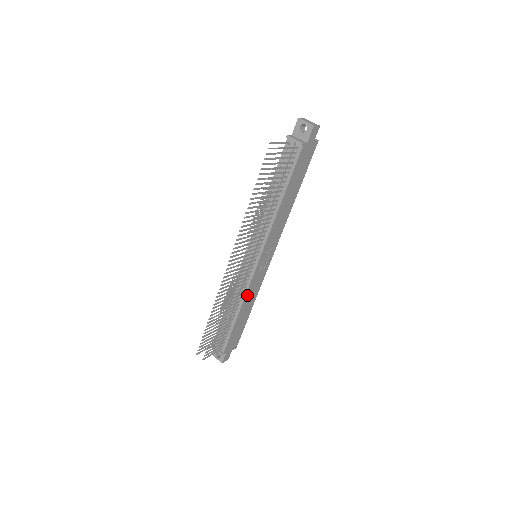
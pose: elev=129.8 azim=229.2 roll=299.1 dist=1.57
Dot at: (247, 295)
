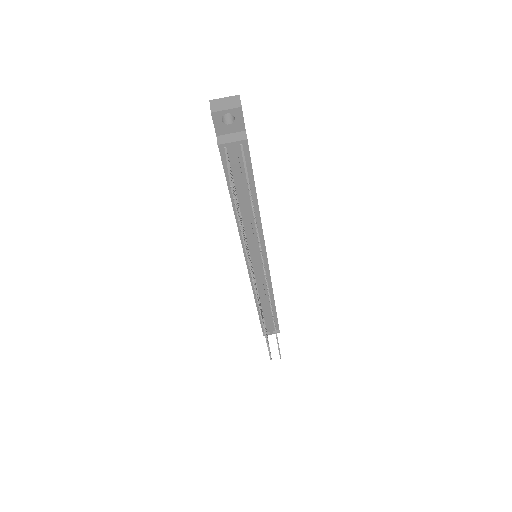
Dot at: occluded
